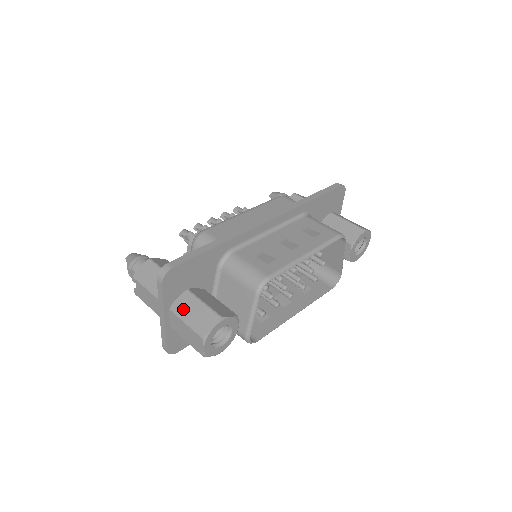
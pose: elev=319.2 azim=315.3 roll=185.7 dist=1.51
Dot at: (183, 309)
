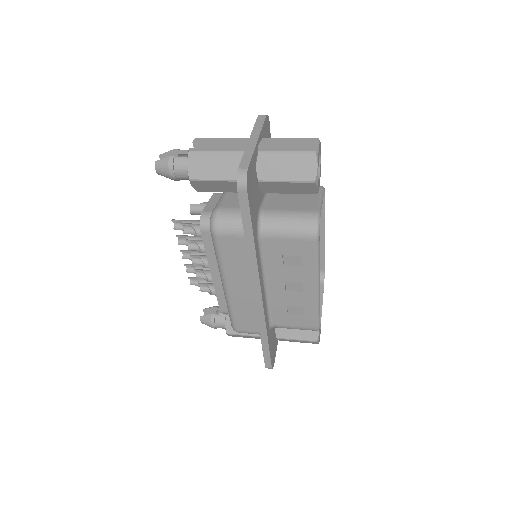
Dot at: occluded
